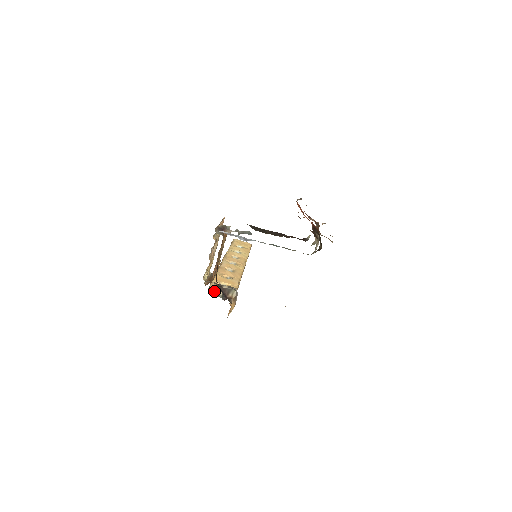
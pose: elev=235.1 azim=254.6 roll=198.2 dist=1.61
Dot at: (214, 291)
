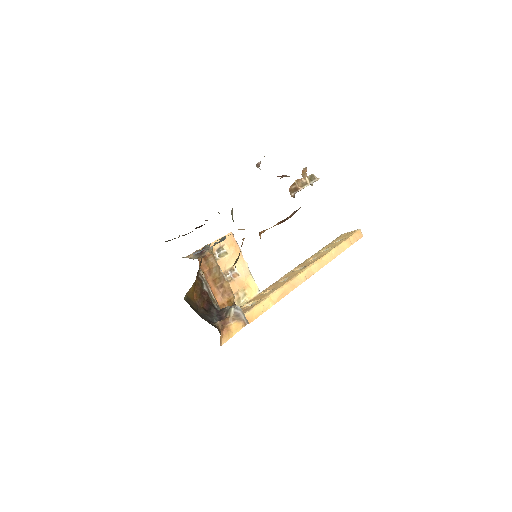
Dot at: occluded
